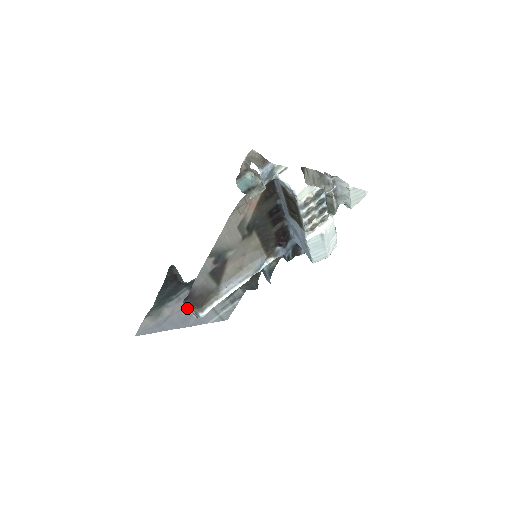
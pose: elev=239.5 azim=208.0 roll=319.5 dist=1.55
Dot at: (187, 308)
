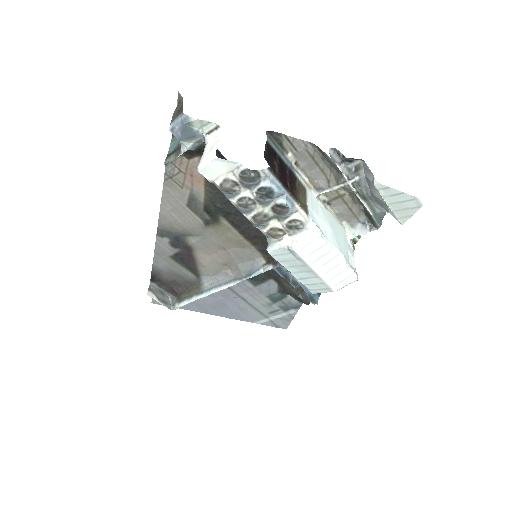
Dot at: (213, 294)
